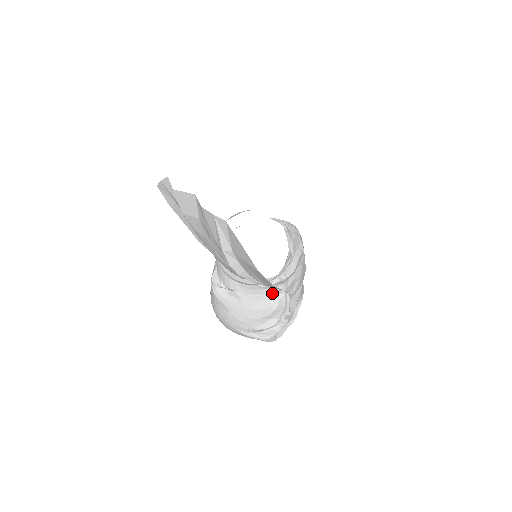
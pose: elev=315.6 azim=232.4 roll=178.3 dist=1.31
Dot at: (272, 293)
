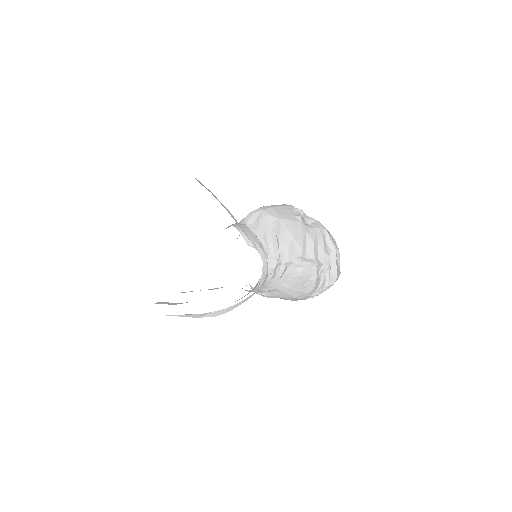
Dot at: (286, 270)
